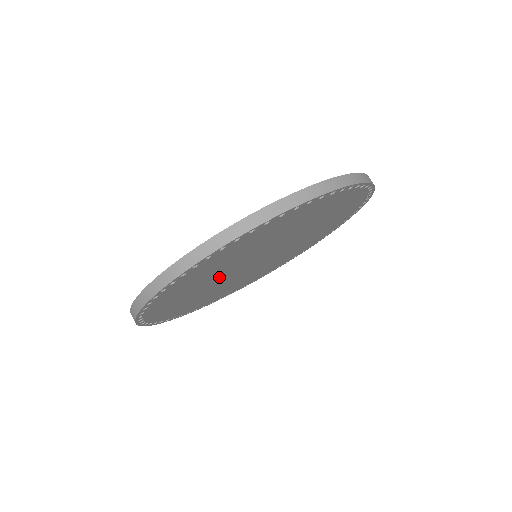
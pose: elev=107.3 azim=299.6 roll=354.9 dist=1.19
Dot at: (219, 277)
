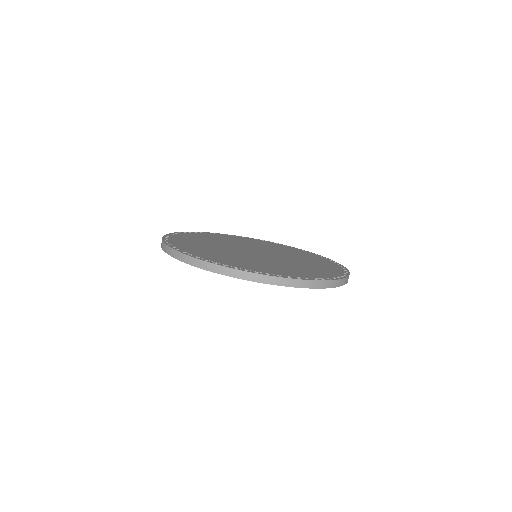
Dot at: occluded
